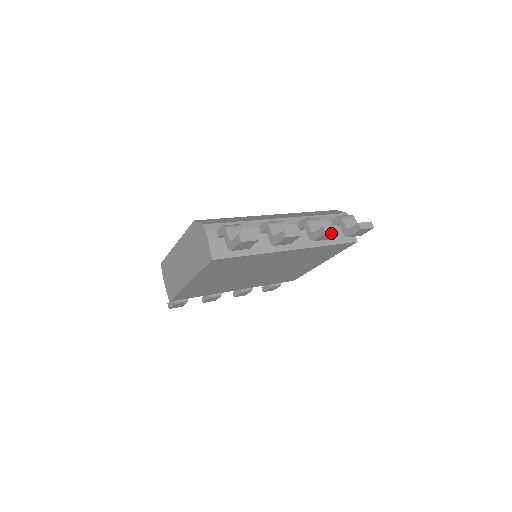
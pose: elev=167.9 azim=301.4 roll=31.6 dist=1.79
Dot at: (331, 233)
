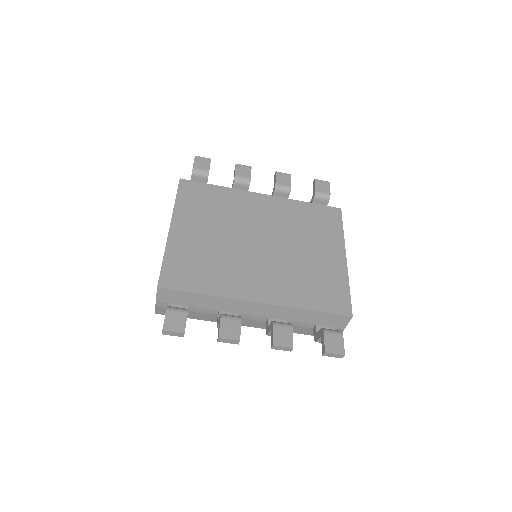
Dot at: (283, 175)
